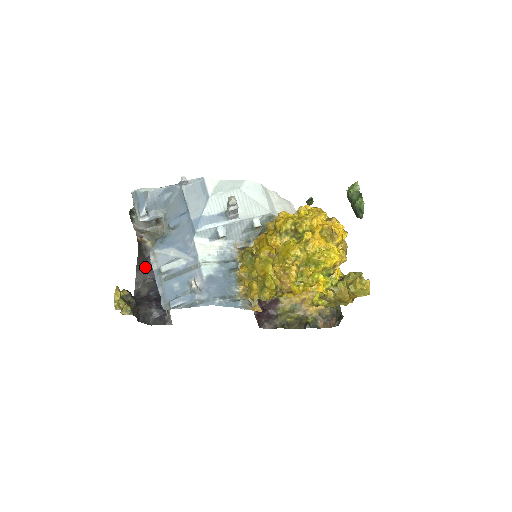
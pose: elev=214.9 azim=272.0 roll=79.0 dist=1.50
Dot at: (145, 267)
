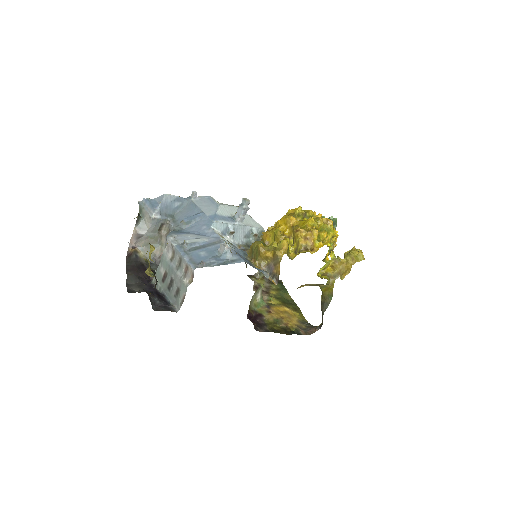
Dot at: (137, 272)
